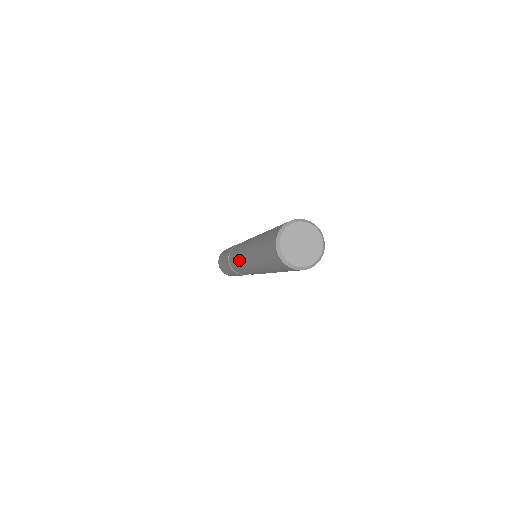
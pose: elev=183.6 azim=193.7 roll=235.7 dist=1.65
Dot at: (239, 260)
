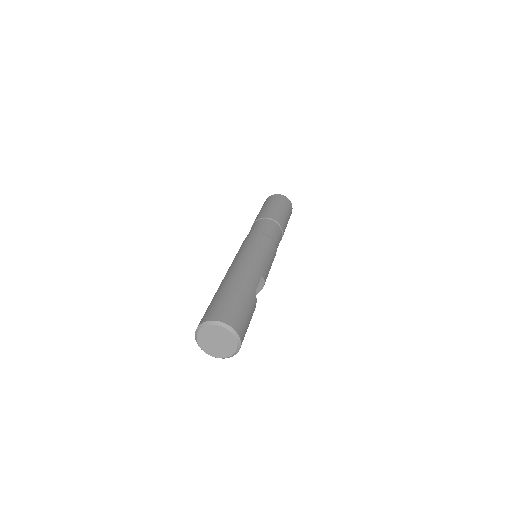
Dot at: (241, 246)
